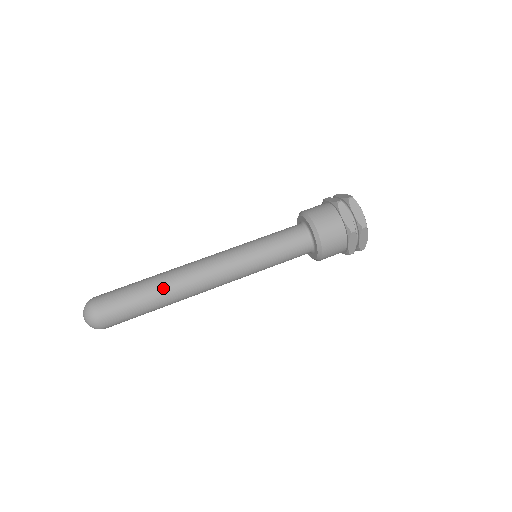
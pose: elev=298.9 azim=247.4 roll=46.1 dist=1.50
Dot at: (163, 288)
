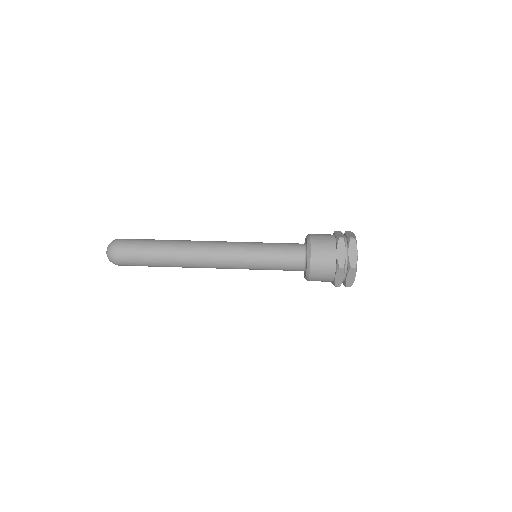
Dot at: (172, 241)
